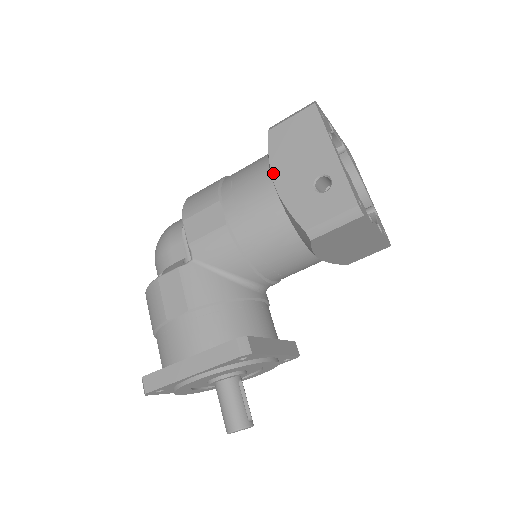
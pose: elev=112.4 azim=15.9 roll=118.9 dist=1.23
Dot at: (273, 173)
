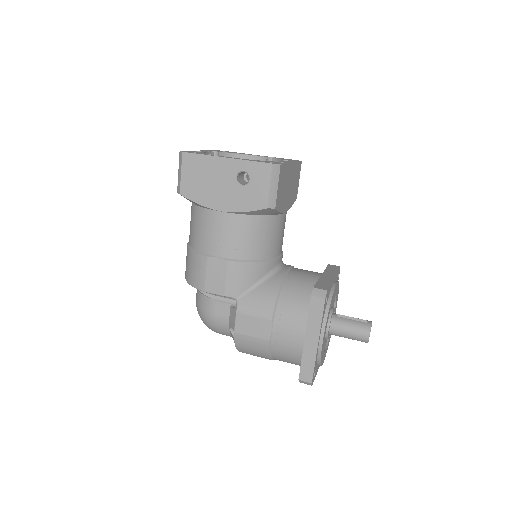
Dot at: (213, 208)
